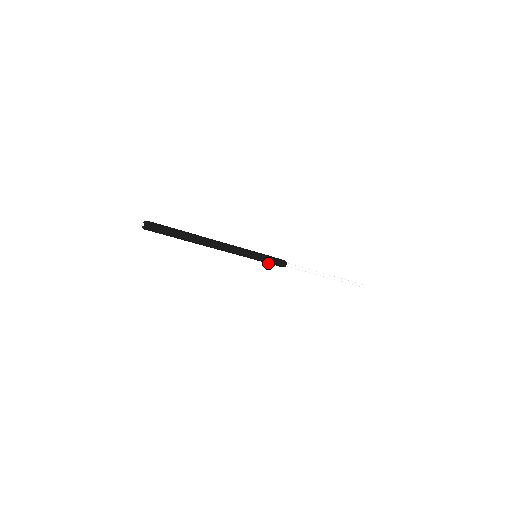
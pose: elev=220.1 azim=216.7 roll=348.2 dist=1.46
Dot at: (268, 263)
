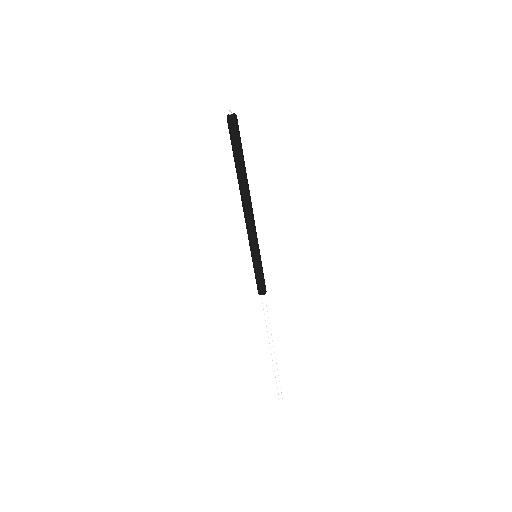
Dot at: (257, 275)
